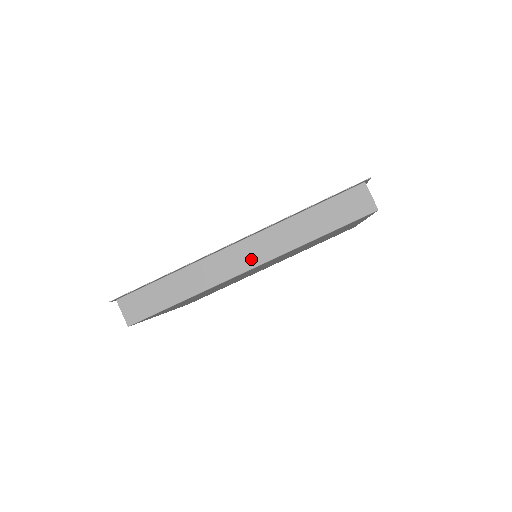
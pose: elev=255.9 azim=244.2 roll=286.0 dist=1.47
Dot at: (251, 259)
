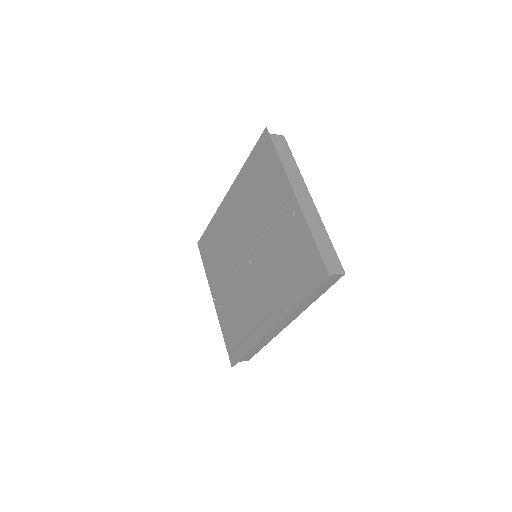
Dot at: (286, 323)
